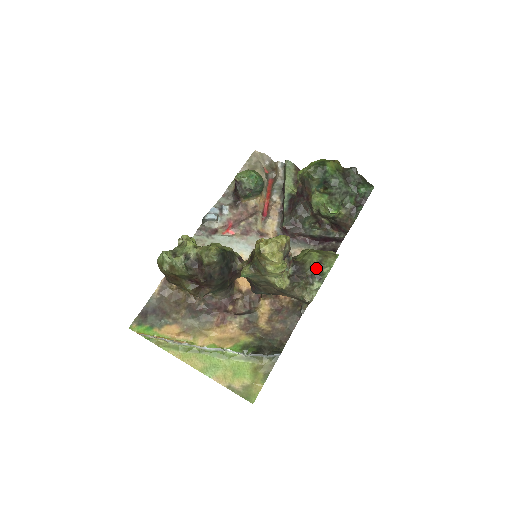
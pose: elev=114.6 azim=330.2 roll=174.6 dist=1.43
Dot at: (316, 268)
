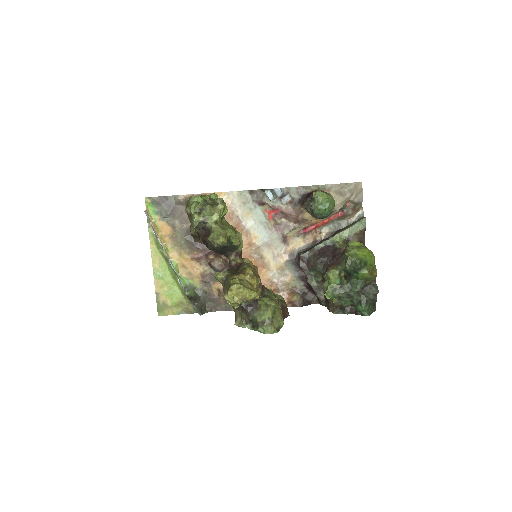
Dot at: (258, 321)
